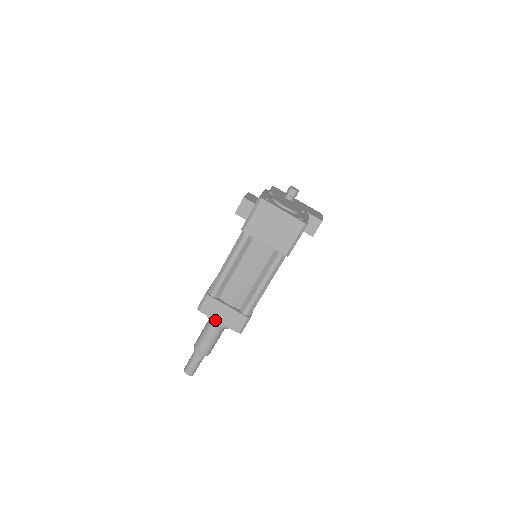
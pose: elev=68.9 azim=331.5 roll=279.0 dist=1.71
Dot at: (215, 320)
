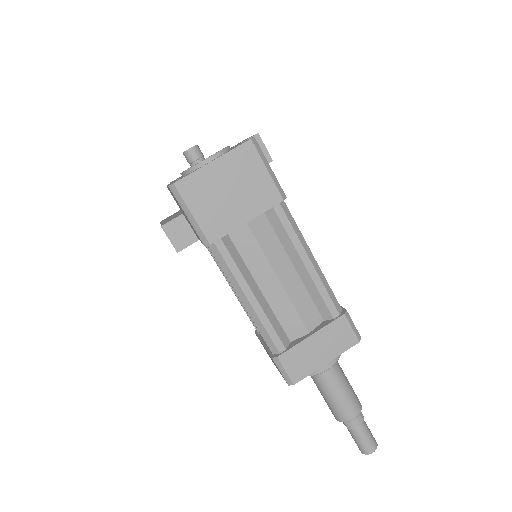
Dot at: occluded
